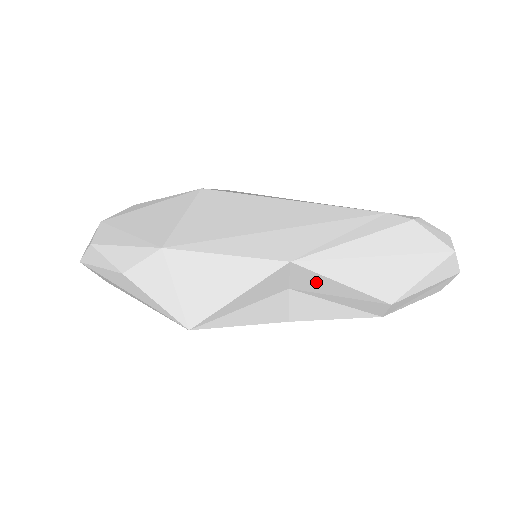
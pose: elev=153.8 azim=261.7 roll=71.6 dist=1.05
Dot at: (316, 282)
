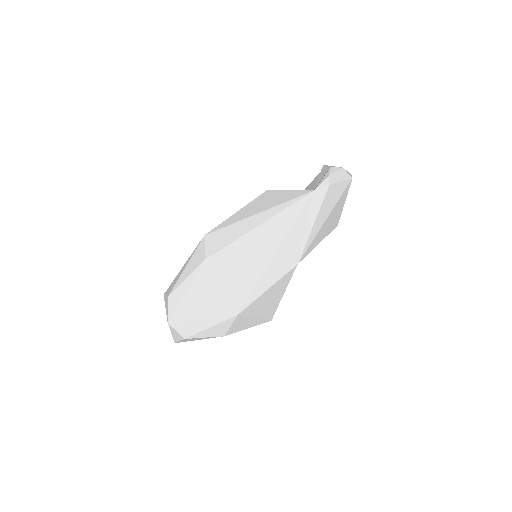
Dot at: occluded
